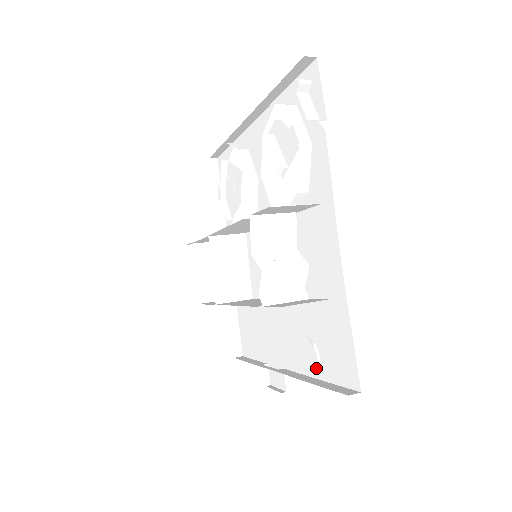
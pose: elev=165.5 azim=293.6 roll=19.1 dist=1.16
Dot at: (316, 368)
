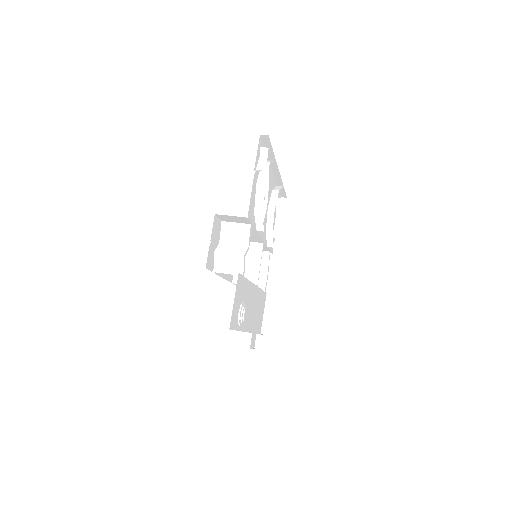
Dot at: occluded
